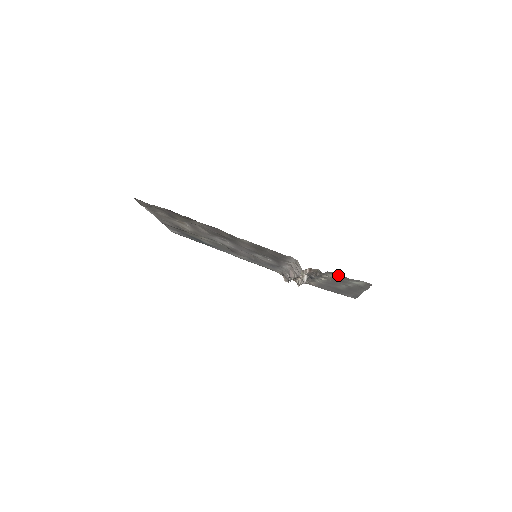
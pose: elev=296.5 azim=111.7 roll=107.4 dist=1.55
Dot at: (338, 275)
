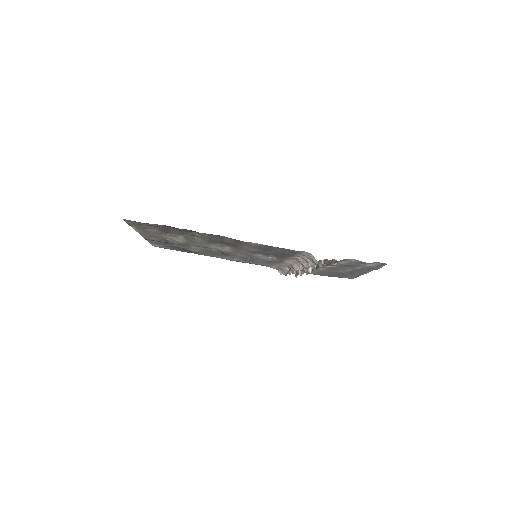
Dot at: (352, 261)
